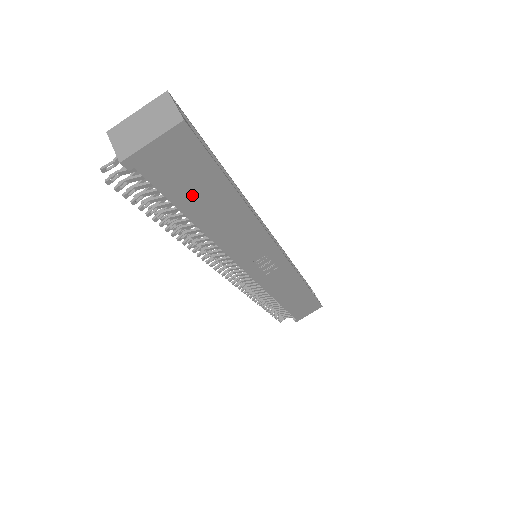
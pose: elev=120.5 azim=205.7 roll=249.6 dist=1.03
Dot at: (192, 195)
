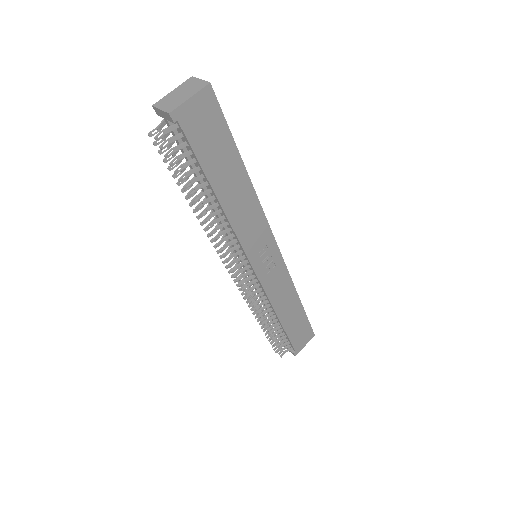
Dot at: (213, 159)
